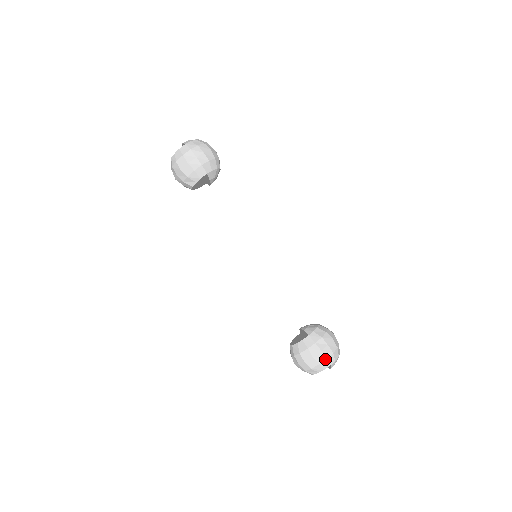
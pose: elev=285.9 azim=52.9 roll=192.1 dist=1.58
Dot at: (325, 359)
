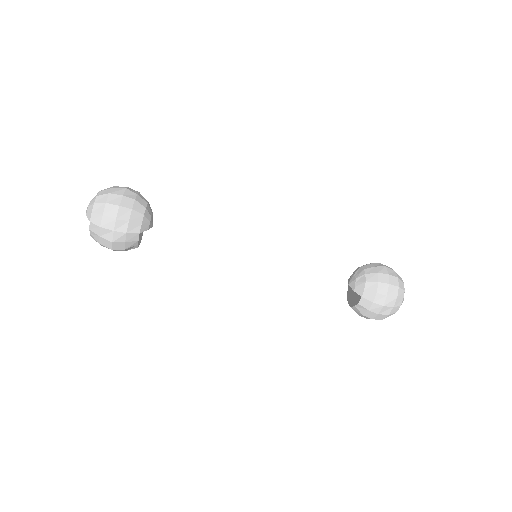
Dot at: (392, 308)
